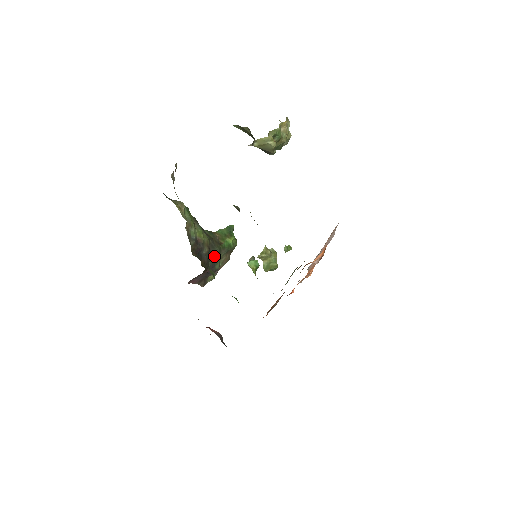
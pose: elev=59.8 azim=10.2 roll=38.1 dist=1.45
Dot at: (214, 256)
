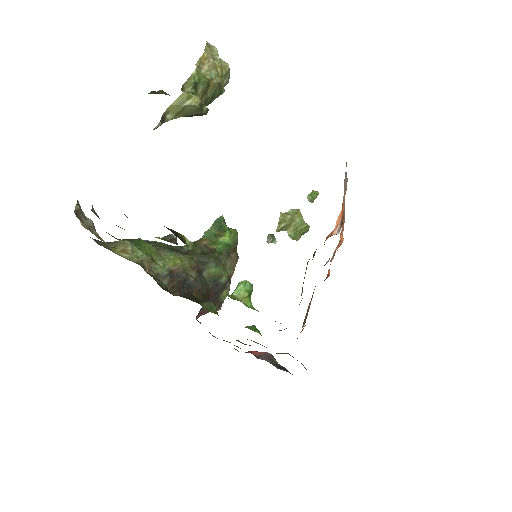
Dot at: (211, 272)
